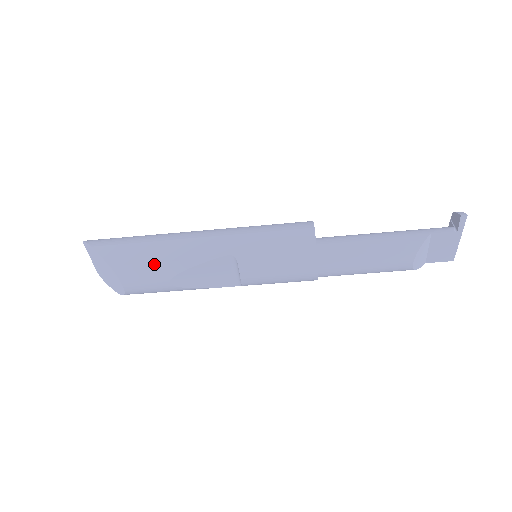
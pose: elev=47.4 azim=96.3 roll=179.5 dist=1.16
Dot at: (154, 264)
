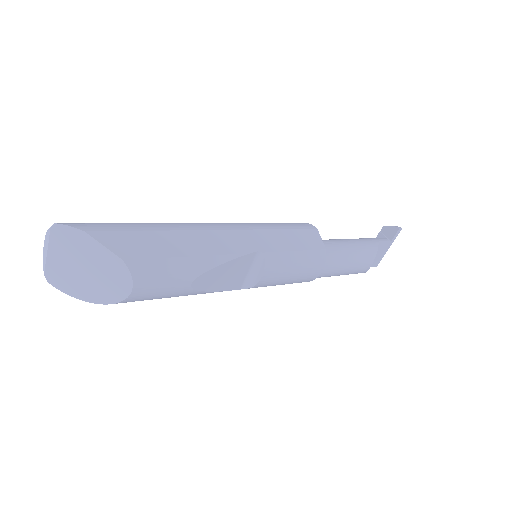
Dot at: (180, 259)
